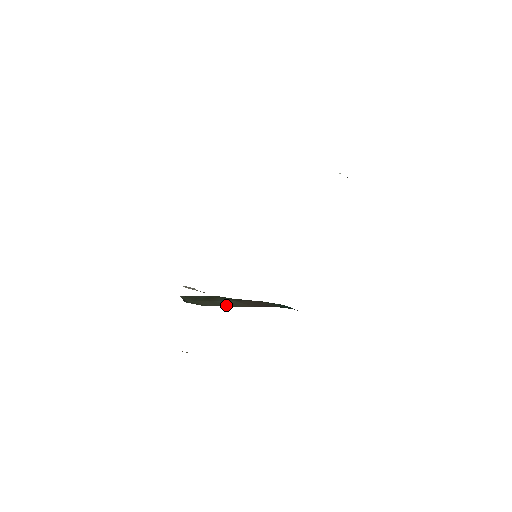
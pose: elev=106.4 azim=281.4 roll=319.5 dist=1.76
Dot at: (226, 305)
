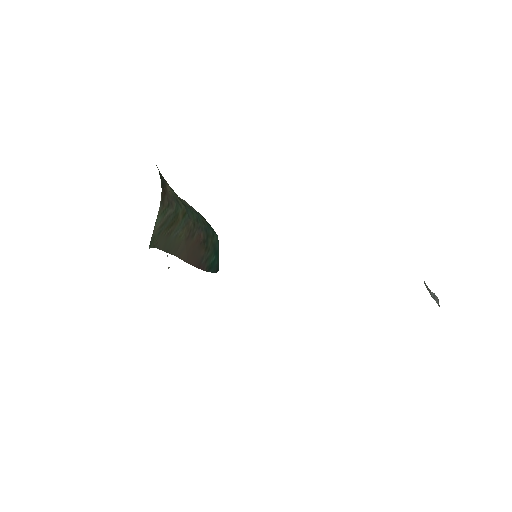
Dot at: (171, 249)
